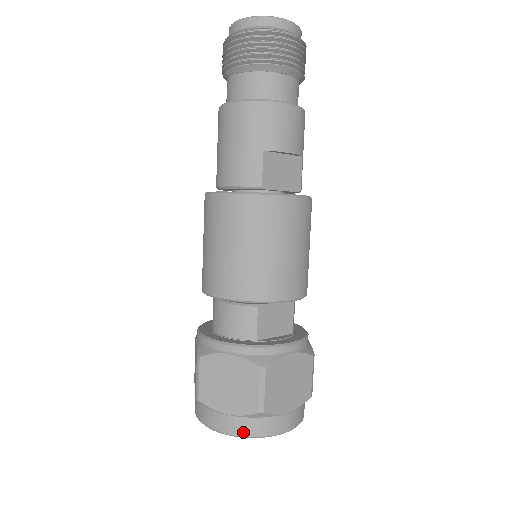
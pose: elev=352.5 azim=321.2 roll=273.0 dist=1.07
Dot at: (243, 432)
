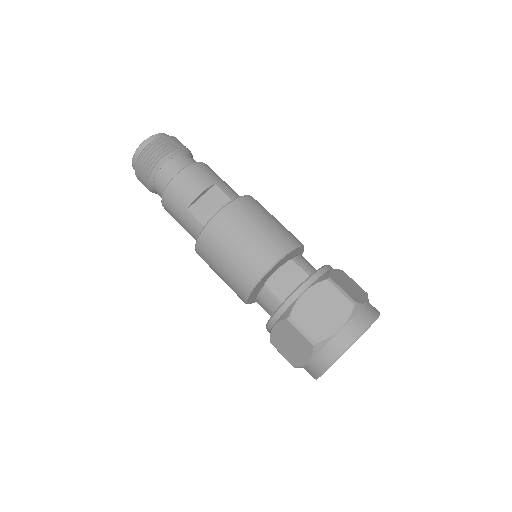
Dot at: (324, 365)
